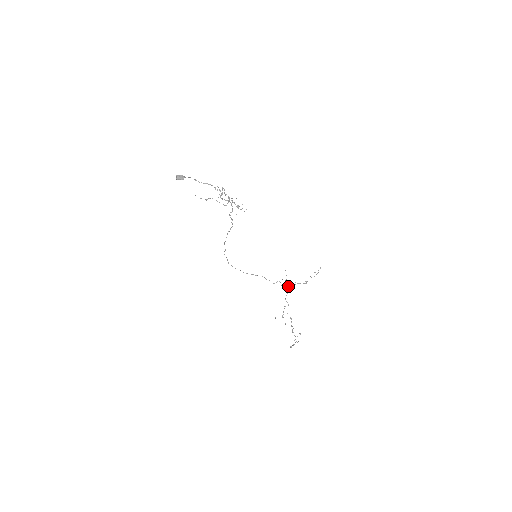
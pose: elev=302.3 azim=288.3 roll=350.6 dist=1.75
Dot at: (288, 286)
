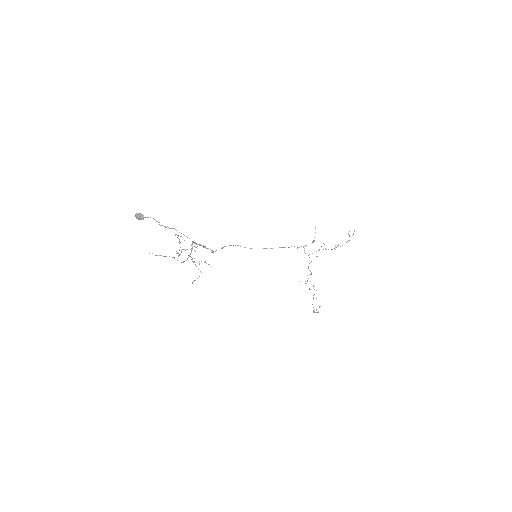
Dot at: occluded
